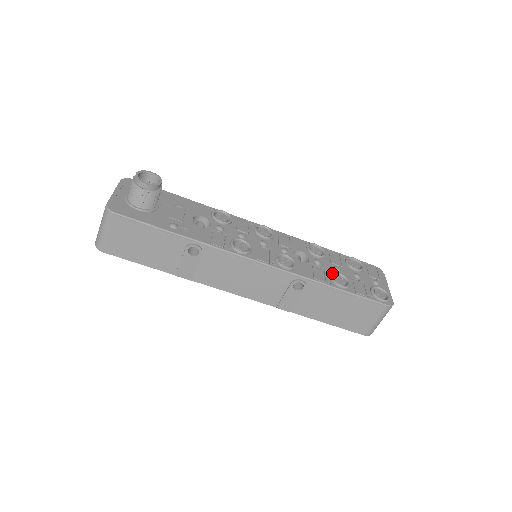
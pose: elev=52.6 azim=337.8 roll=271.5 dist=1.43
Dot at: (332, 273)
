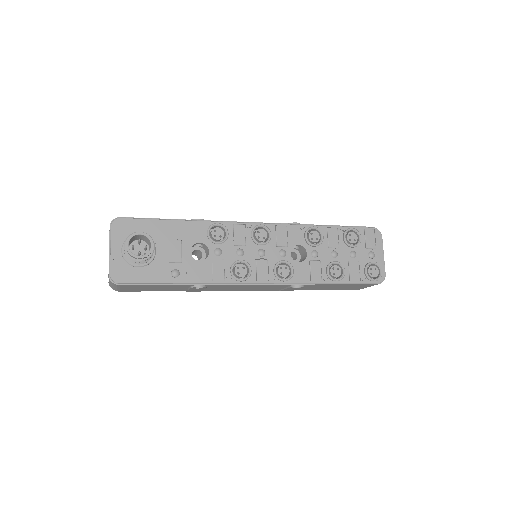
Dot at: (328, 266)
